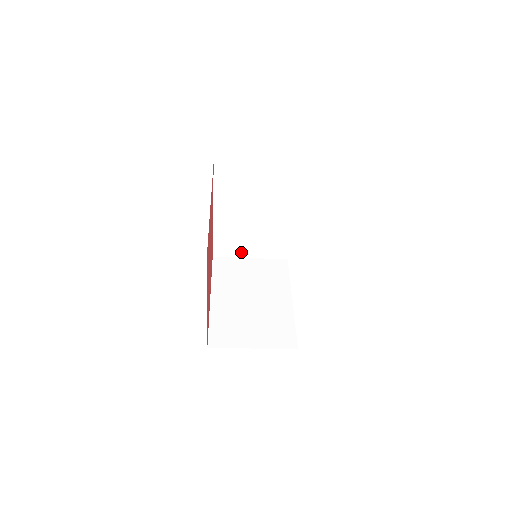
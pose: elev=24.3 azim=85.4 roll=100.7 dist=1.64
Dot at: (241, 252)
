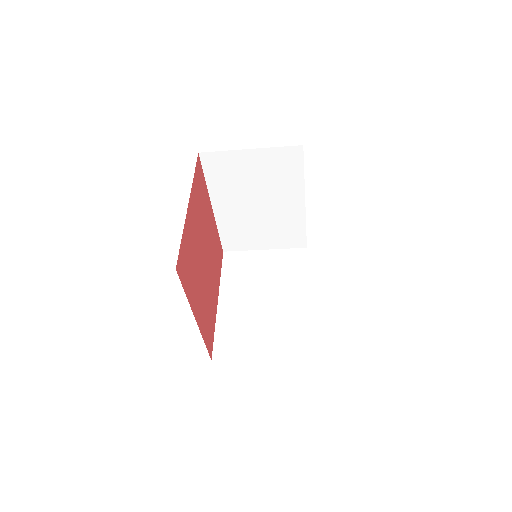
Dot at: (253, 244)
